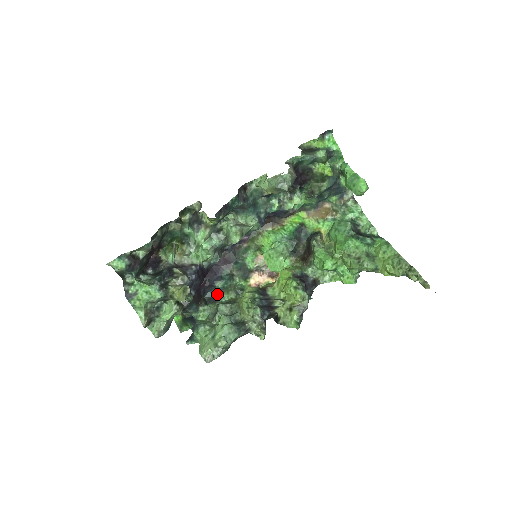
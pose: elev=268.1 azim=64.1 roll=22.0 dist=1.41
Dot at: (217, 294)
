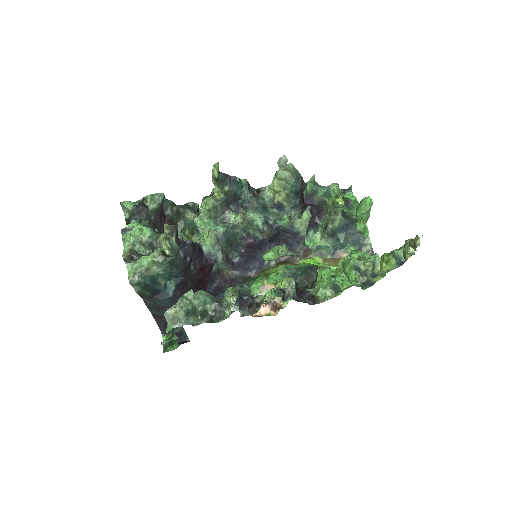
Dot at: occluded
